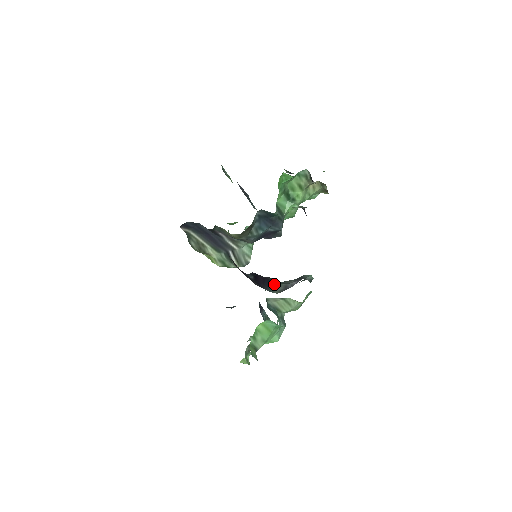
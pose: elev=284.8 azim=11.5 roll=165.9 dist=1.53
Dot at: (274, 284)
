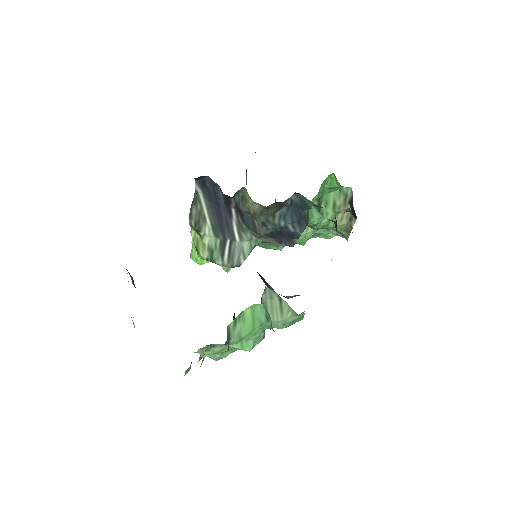
Dot at: (270, 286)
